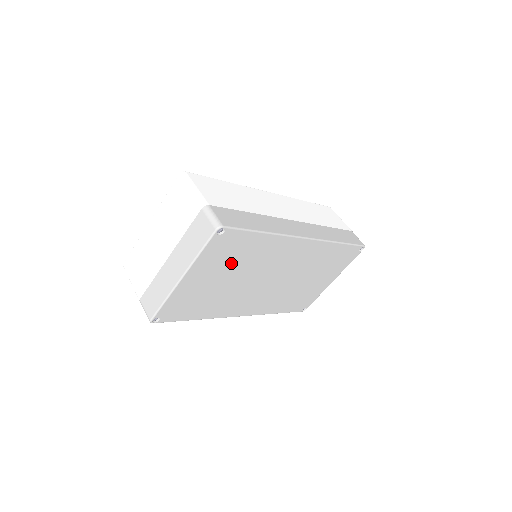
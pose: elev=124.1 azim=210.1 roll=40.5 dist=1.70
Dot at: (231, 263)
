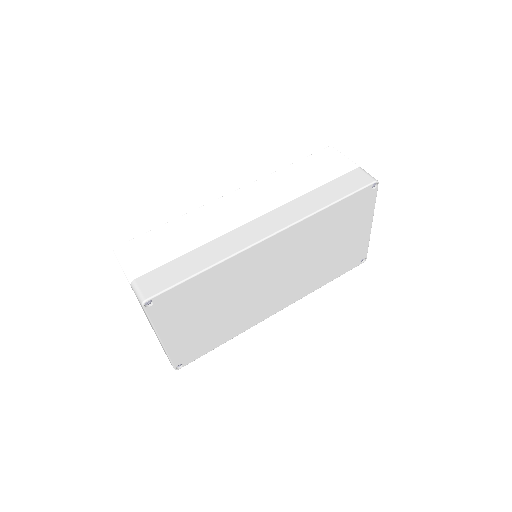
Dot at: (199, 305)
